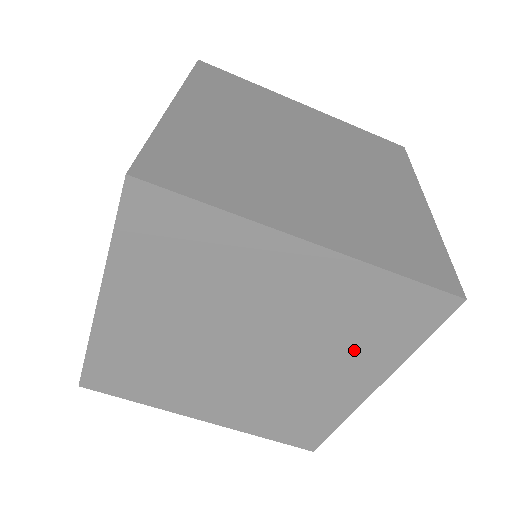
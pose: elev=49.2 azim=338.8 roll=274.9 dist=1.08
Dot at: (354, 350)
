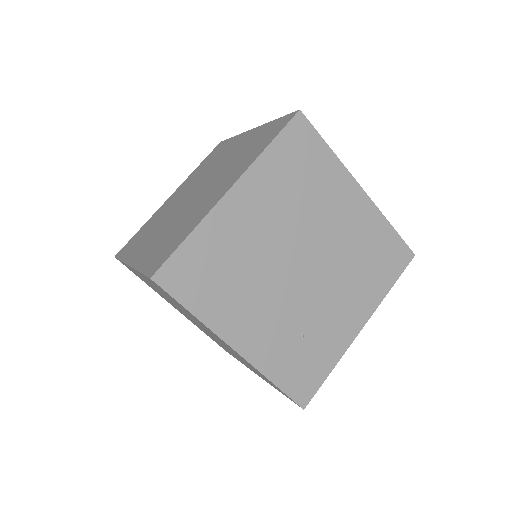
Dot at: (237, 166)
